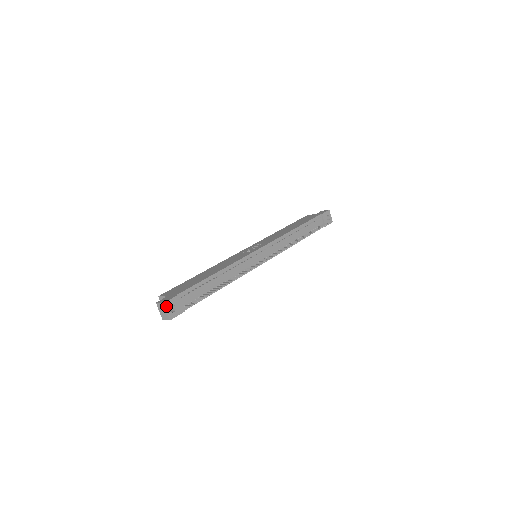
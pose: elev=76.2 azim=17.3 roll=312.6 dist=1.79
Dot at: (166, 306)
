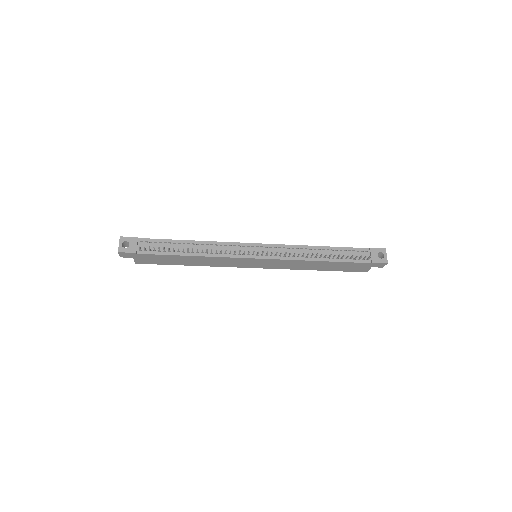
Dot at: (121, 240)
